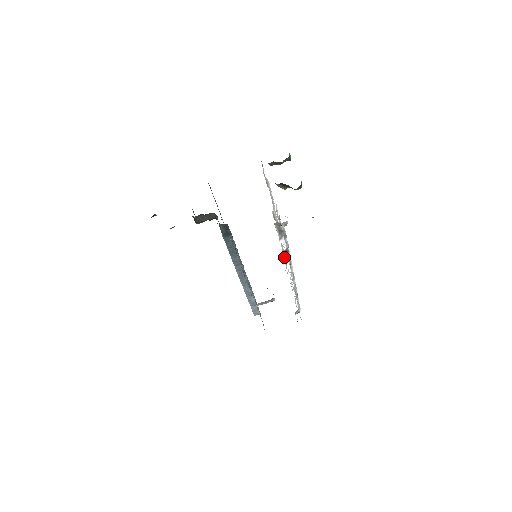
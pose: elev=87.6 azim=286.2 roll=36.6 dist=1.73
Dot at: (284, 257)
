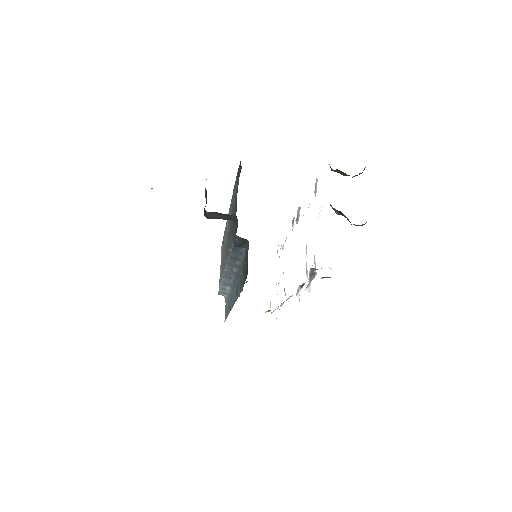
Dot at: (297, 293)
